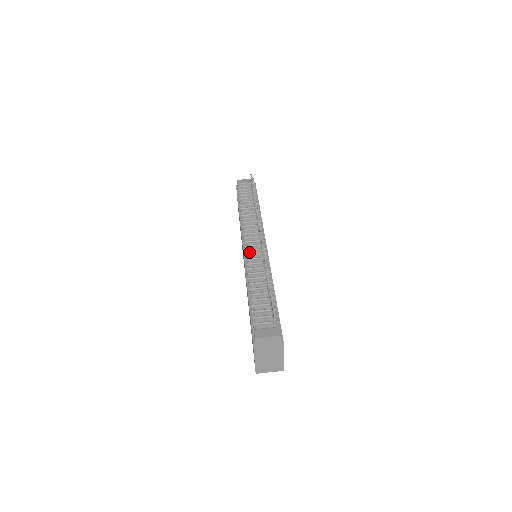
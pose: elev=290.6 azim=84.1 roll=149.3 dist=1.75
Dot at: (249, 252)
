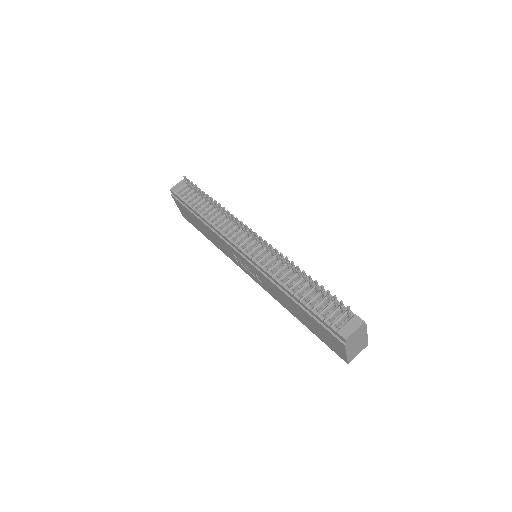
Dot at: (256, 258)
